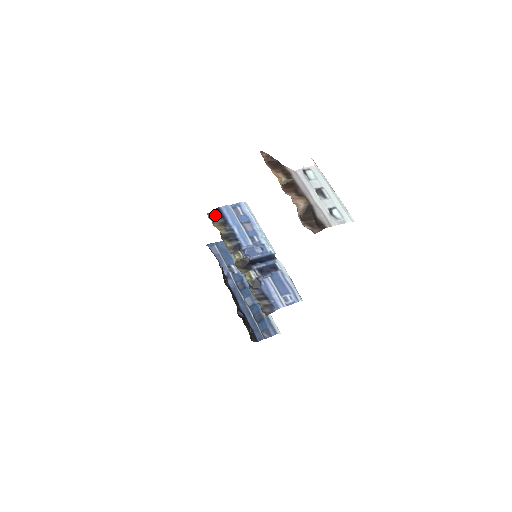
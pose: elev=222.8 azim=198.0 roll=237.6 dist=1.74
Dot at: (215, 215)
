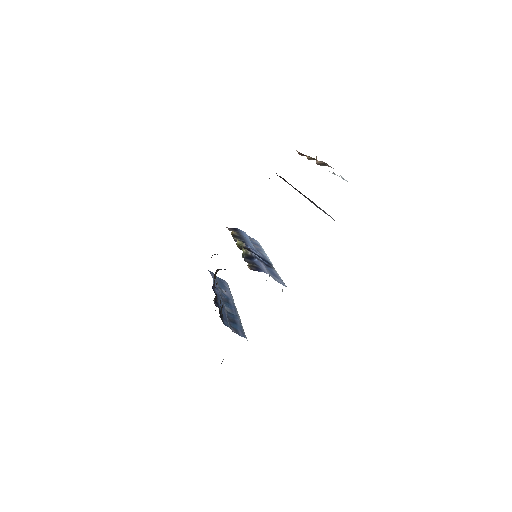
Dot at: (232, 229)
